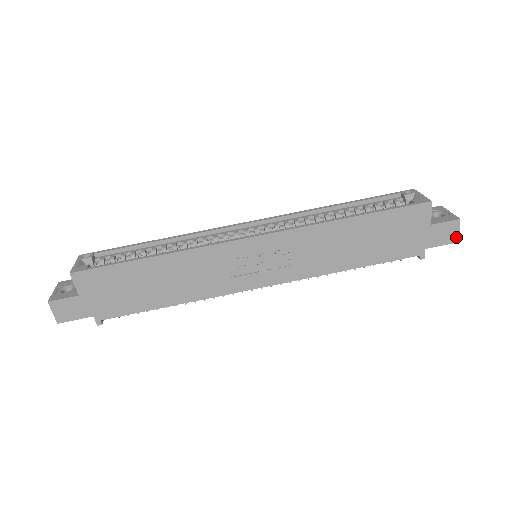
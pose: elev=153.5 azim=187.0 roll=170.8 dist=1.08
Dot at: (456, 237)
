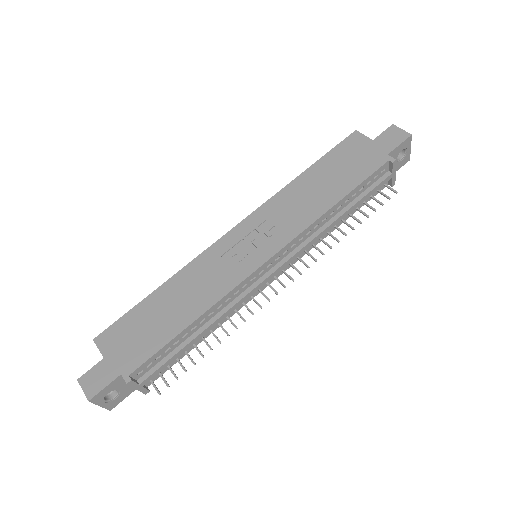
Dot at: (405, 134)
